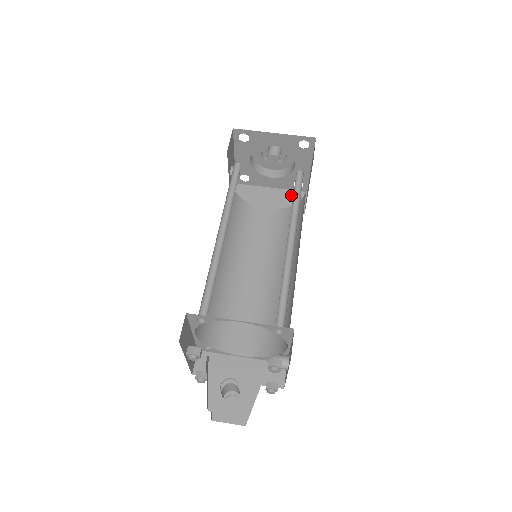
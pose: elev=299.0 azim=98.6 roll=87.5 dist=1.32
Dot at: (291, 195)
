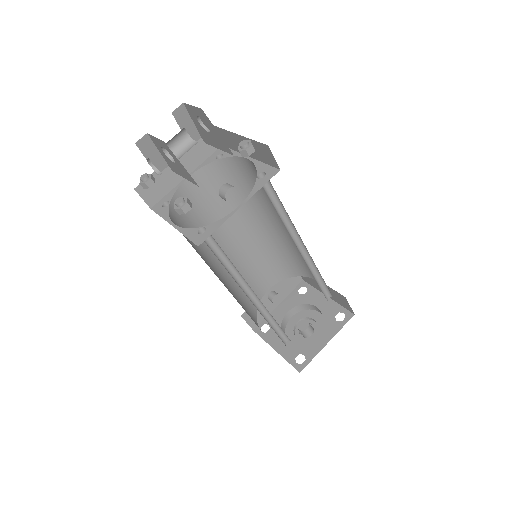
Dot at: occluded
